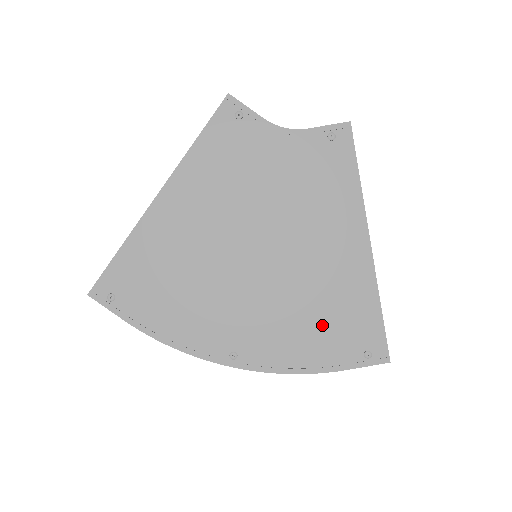
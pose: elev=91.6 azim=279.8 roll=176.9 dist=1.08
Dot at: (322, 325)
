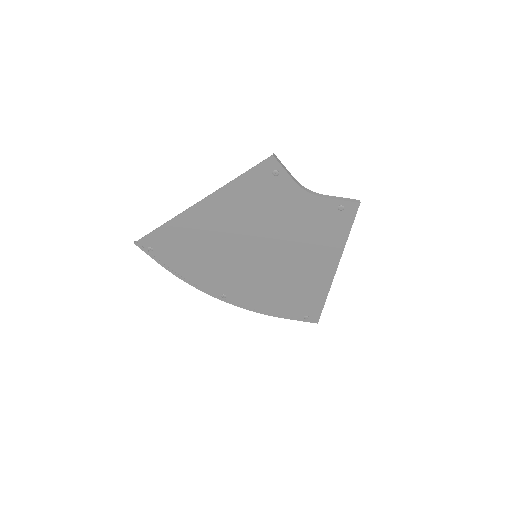
Dot at: (285, 298)
